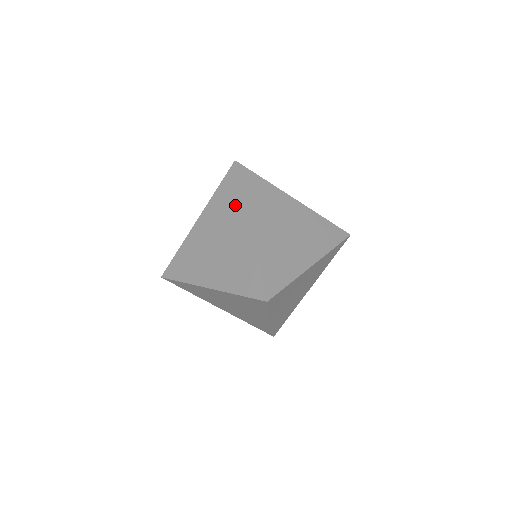
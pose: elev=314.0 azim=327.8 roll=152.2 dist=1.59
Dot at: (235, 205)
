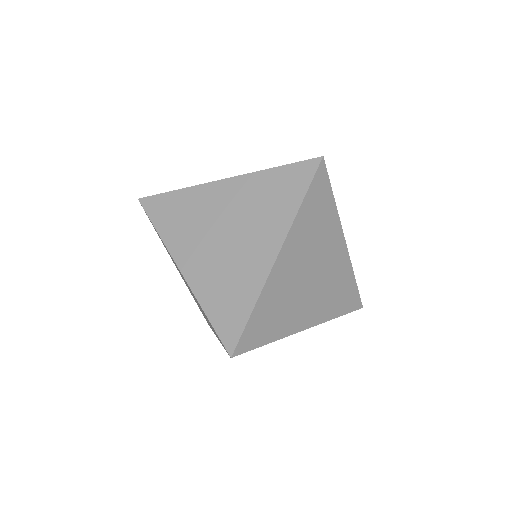
Dot at: occluded
